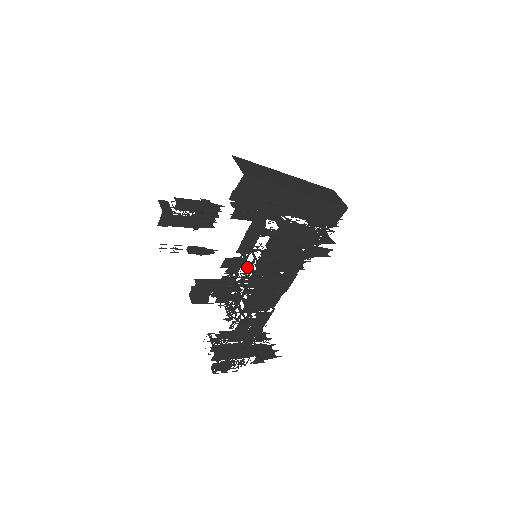
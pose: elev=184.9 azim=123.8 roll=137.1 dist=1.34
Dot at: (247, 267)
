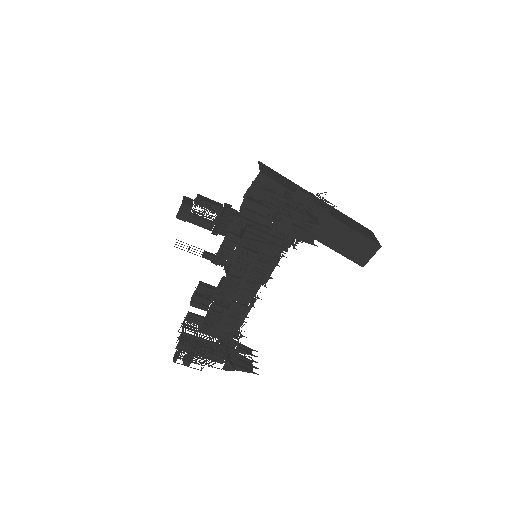
Dot at: occluded
